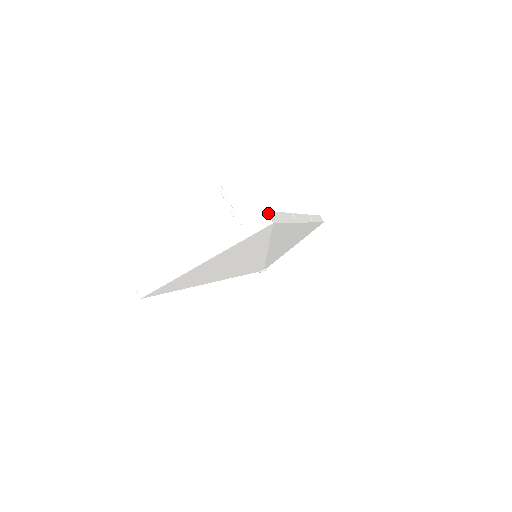
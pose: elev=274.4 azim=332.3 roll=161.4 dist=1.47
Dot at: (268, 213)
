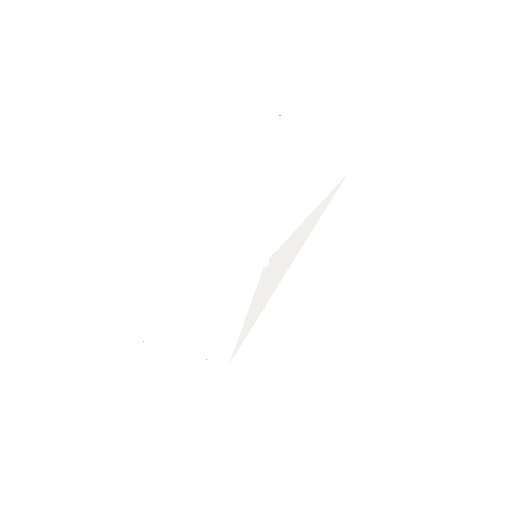
Dot at: occluded
